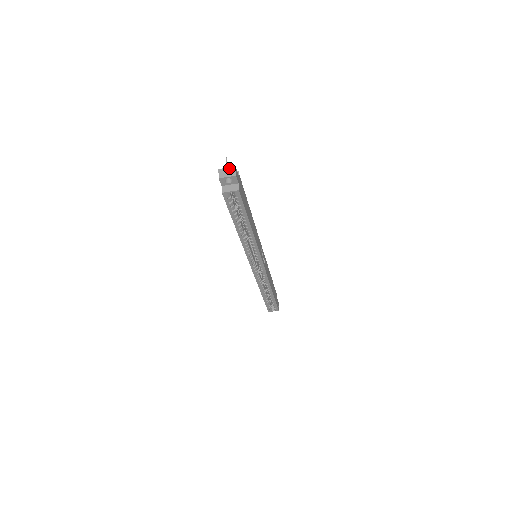
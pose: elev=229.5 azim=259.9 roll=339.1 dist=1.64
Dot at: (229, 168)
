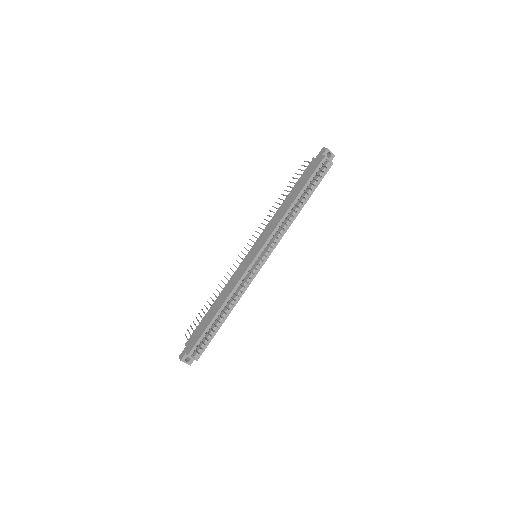
Dot at: (328, 152)
